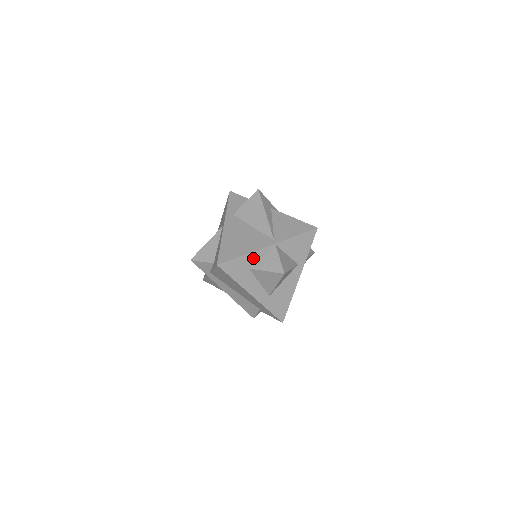
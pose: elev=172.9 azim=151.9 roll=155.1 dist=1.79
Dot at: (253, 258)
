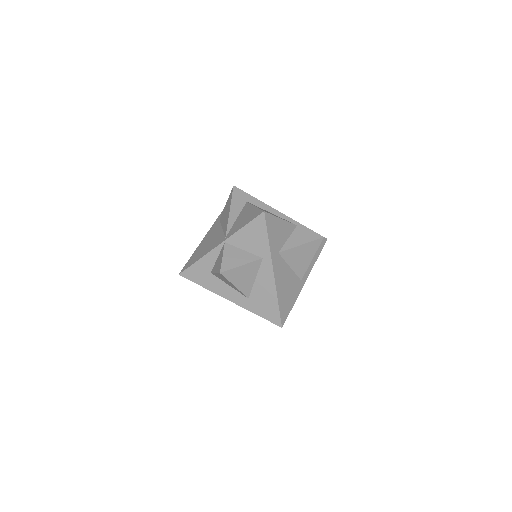
Dot at: (209, 261)
